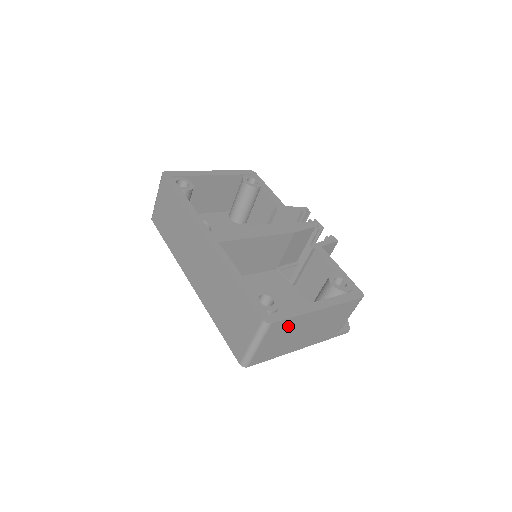
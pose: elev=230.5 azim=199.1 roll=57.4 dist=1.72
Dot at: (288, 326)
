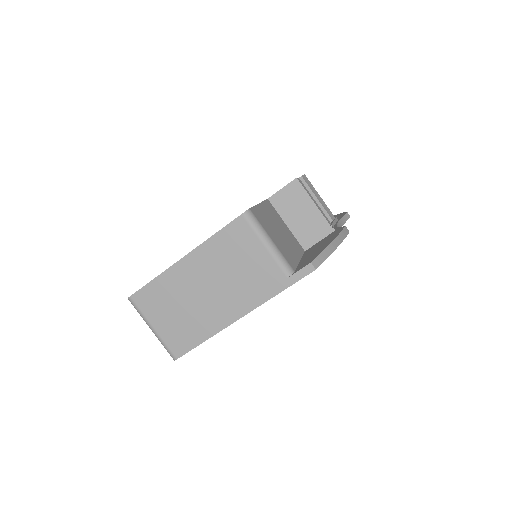
Dot at: (162, 293)
